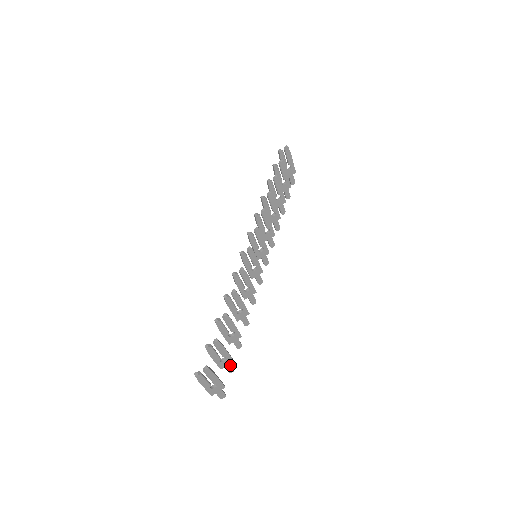
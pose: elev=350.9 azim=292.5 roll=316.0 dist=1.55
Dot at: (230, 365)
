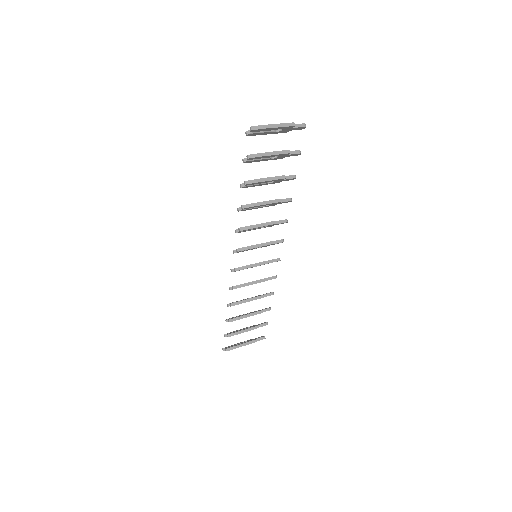
Dot at: occluded
